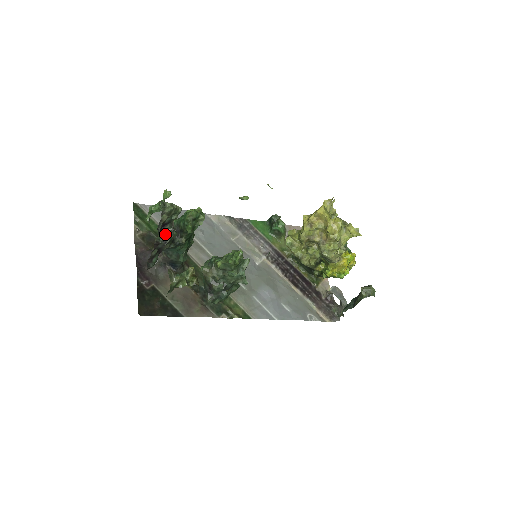
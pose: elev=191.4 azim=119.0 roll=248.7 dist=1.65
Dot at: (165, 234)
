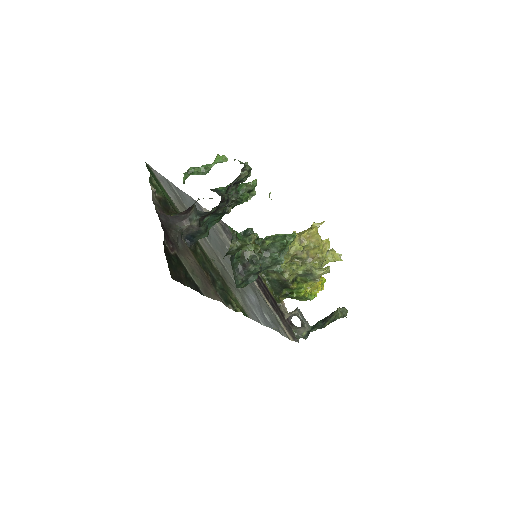
Dot at: (228, 194)
